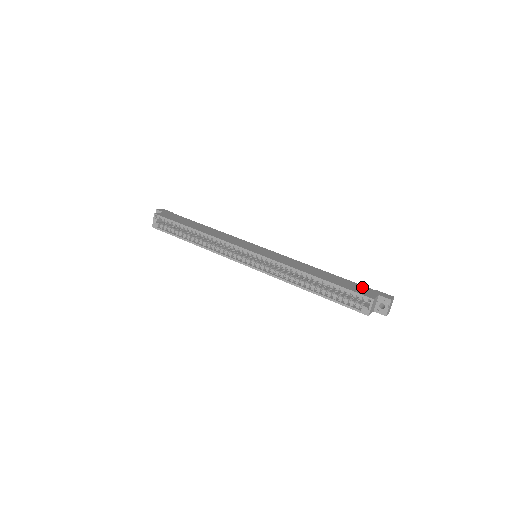
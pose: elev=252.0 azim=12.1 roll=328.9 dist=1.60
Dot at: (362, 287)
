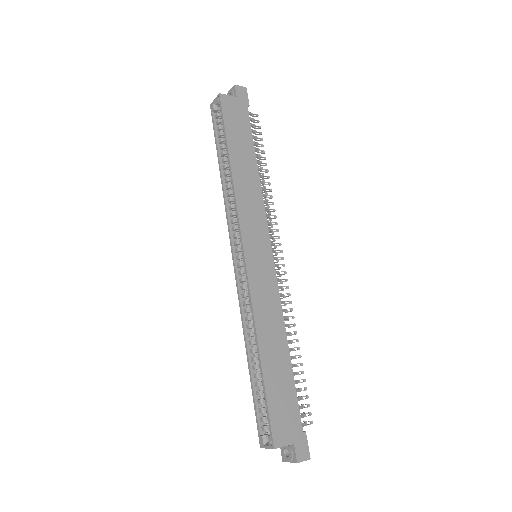
Dot at: (293, 415)
